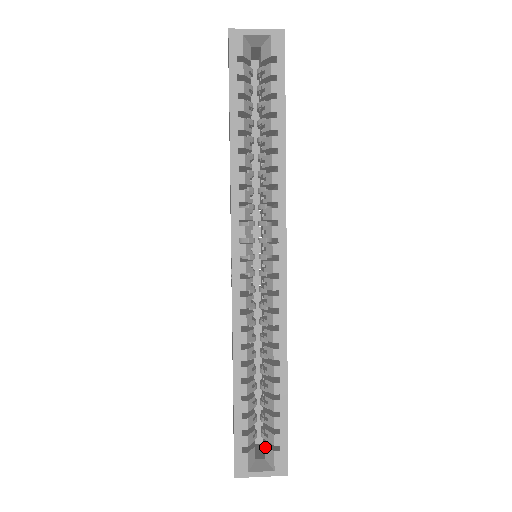
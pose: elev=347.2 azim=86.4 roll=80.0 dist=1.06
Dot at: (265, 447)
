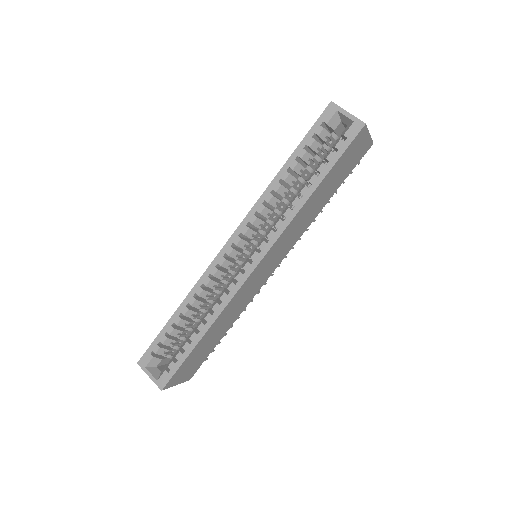
Dot at: (166, 365)
